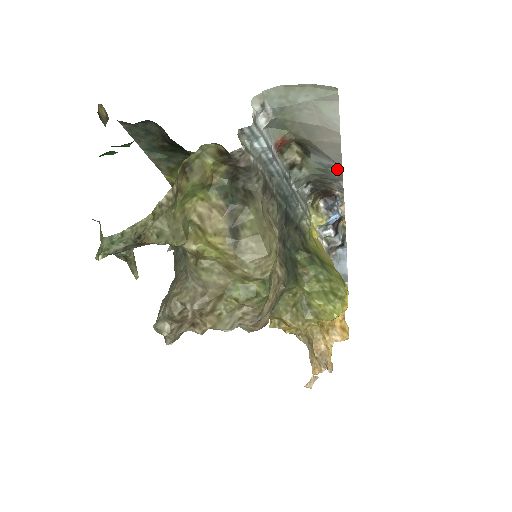
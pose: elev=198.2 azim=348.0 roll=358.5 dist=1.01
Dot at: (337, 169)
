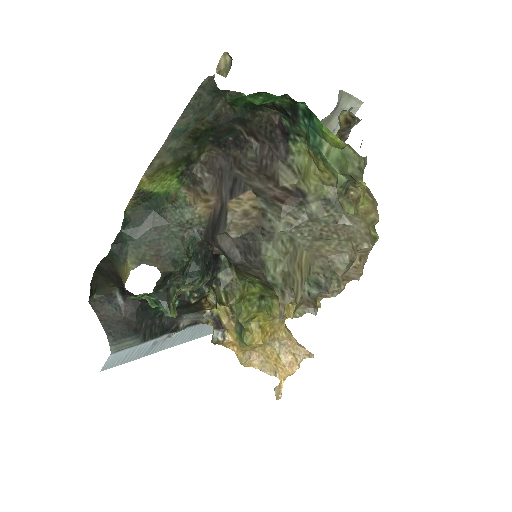
Dot at: occluded
